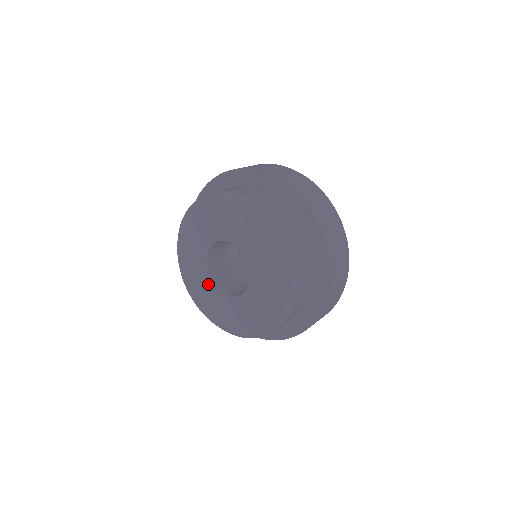
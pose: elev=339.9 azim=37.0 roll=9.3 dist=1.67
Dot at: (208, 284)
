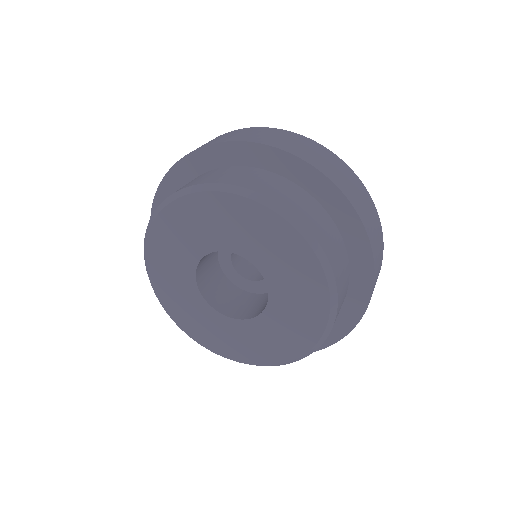
Dot at: (186, 278)
